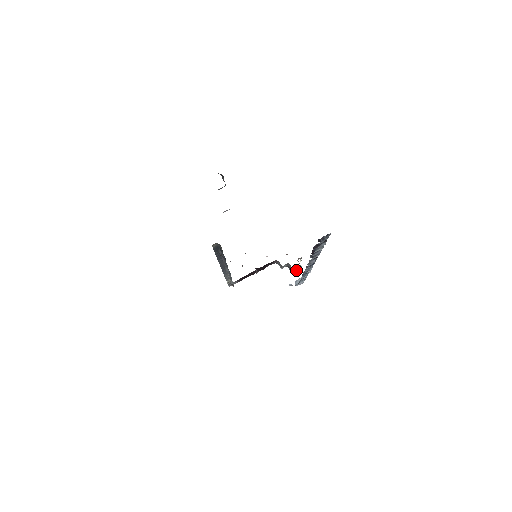
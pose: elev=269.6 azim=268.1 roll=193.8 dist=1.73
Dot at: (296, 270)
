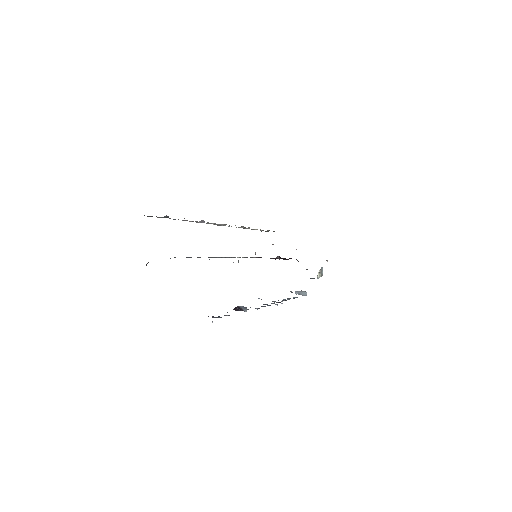
Dot at: (314, 278)
